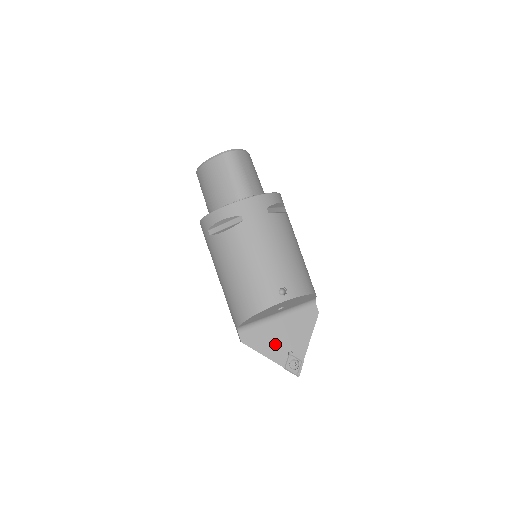
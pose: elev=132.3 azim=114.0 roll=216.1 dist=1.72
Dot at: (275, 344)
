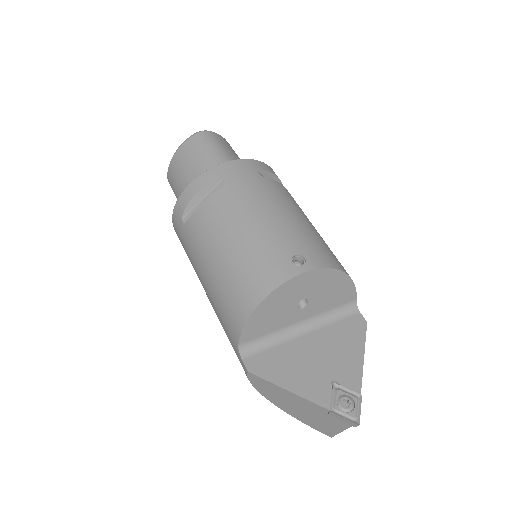
Dot at: (306, 372)
